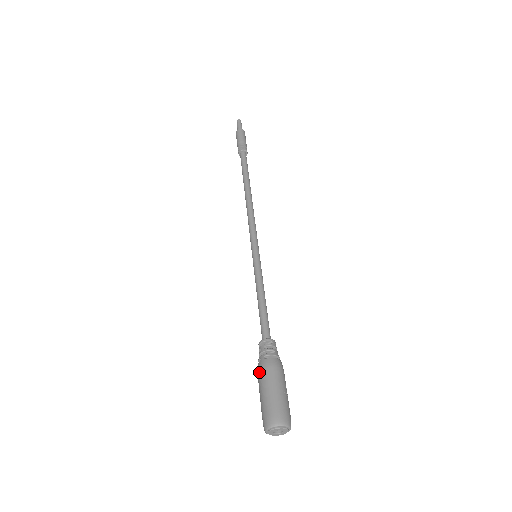
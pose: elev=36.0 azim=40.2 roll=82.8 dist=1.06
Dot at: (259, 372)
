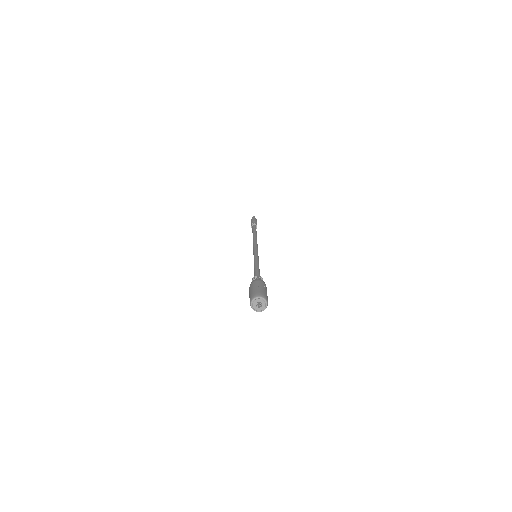
Dot at: (249, 289)
